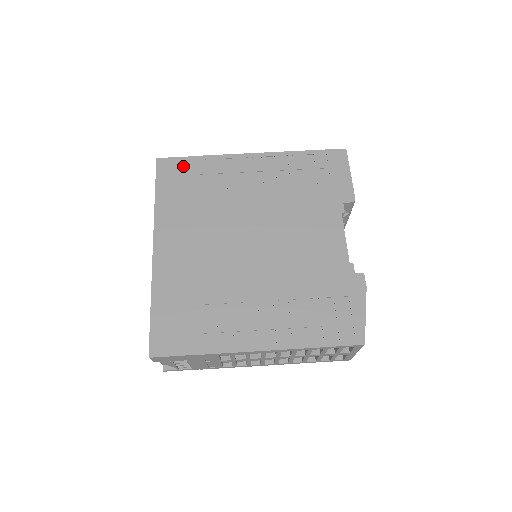
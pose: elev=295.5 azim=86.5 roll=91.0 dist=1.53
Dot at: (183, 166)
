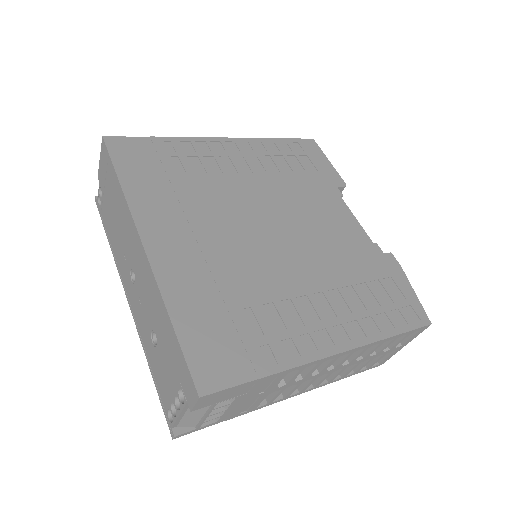
Dot at: (144, 147)
